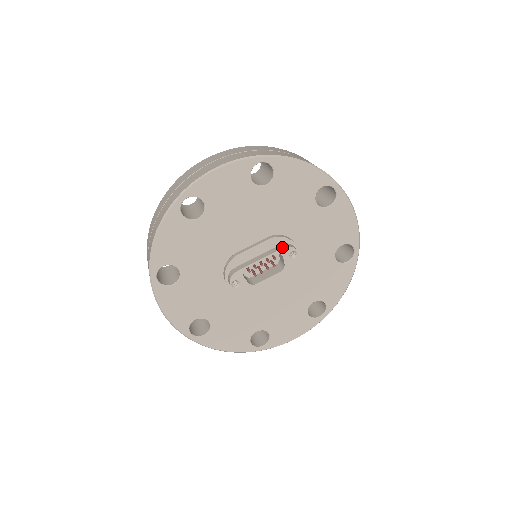
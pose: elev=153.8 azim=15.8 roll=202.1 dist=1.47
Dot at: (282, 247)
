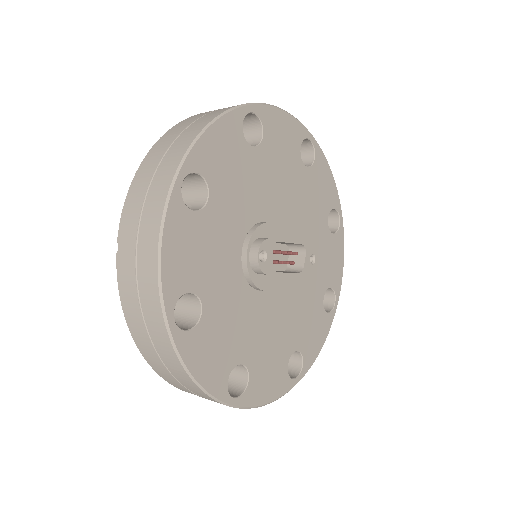
Dot at: occluded
